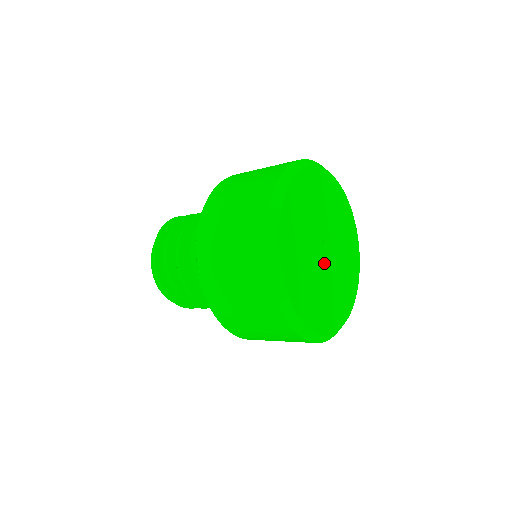
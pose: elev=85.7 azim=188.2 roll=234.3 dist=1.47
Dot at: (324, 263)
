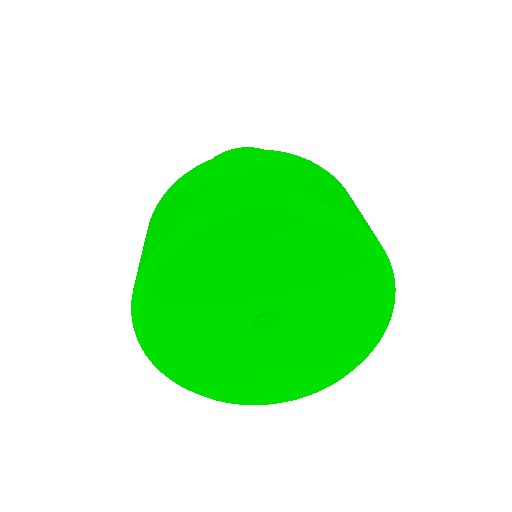
Dot at: (275, 336)
